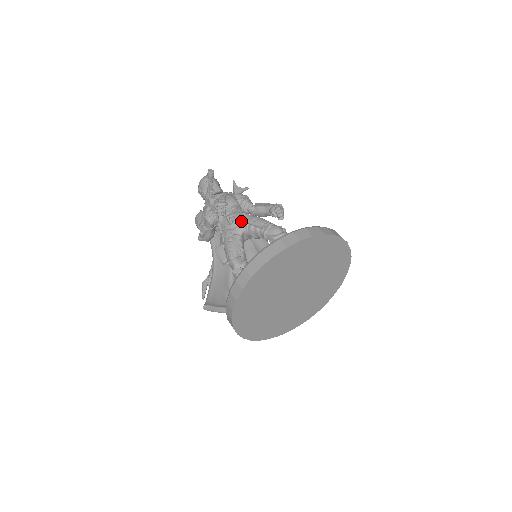
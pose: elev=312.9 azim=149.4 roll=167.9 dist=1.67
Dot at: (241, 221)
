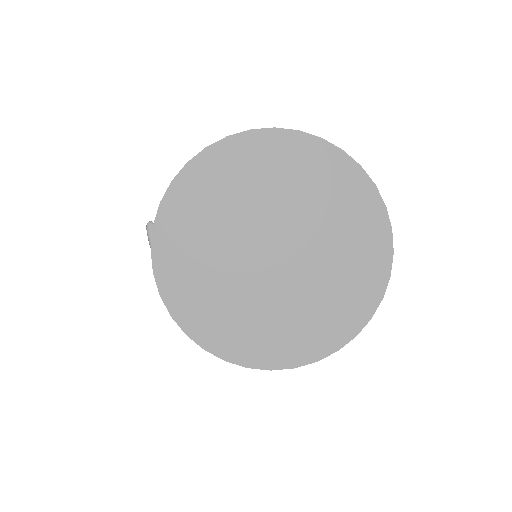
Dot at: occluded
